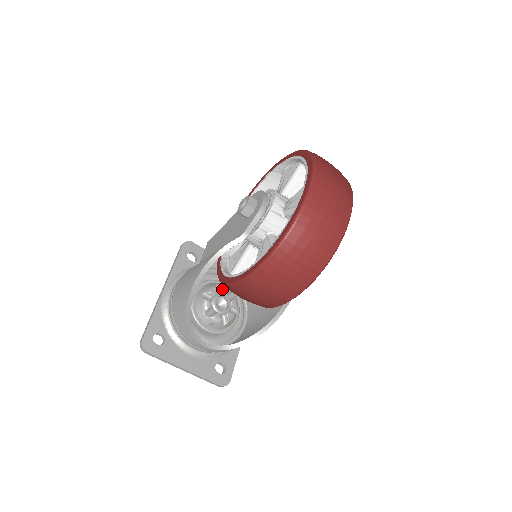
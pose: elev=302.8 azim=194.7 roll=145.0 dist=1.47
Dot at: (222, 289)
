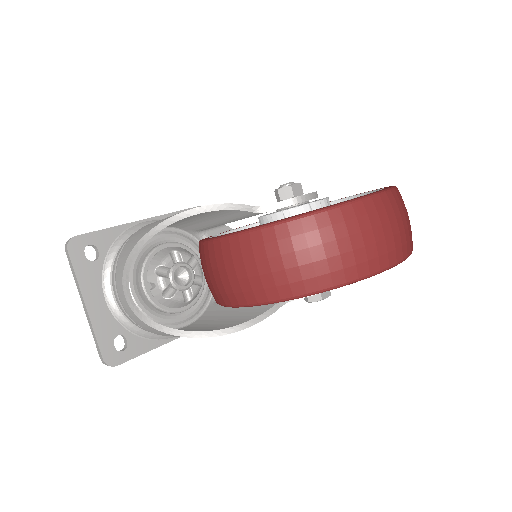
Dot at: (196, 265)
